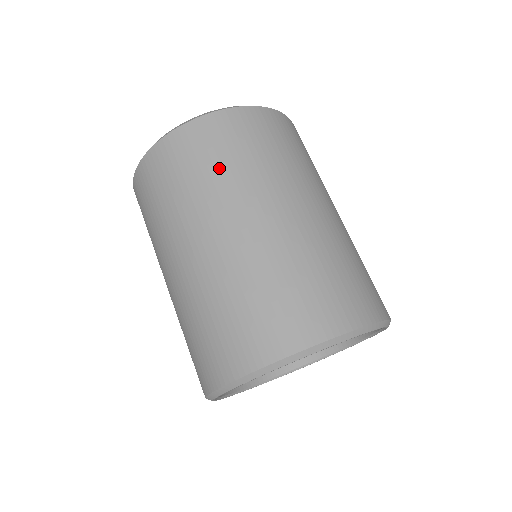
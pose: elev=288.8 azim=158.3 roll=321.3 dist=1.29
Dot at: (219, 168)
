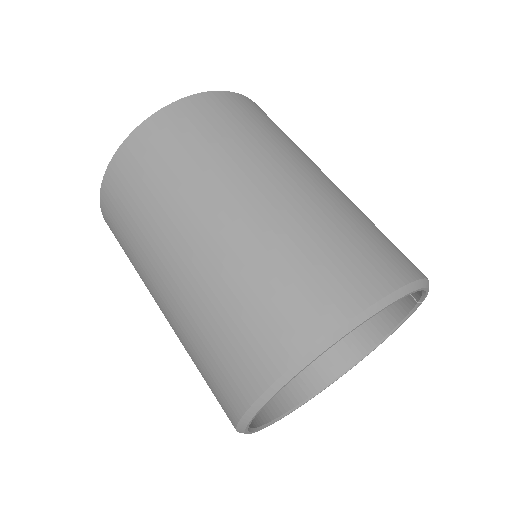
Dot at: (138, 212)
